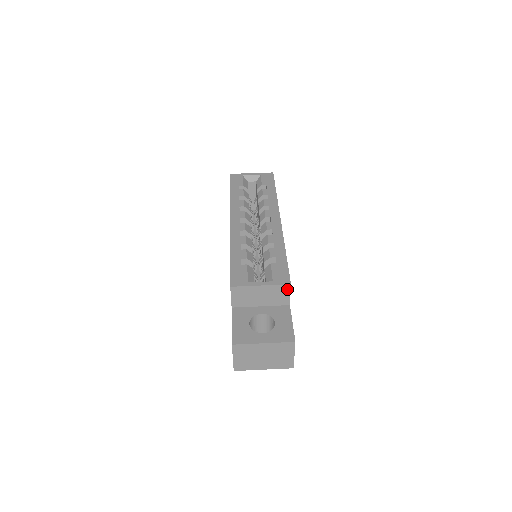
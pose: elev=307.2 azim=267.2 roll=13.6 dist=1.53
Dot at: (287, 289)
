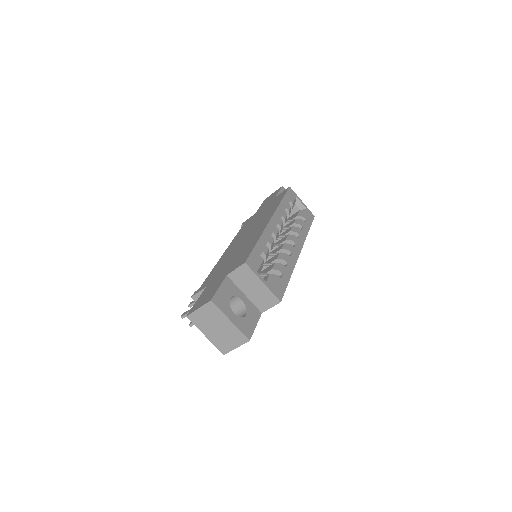
Dot at: (275, 302)
